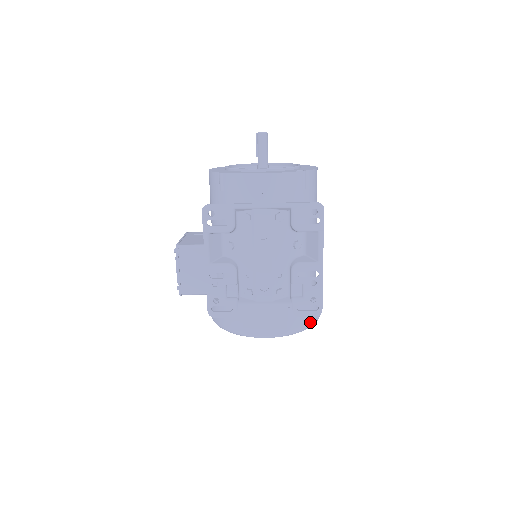
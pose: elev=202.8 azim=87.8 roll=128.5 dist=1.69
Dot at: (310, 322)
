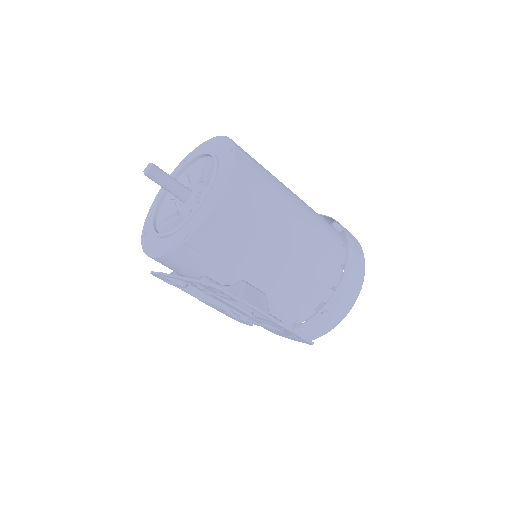
Dot at: (327, 329)
